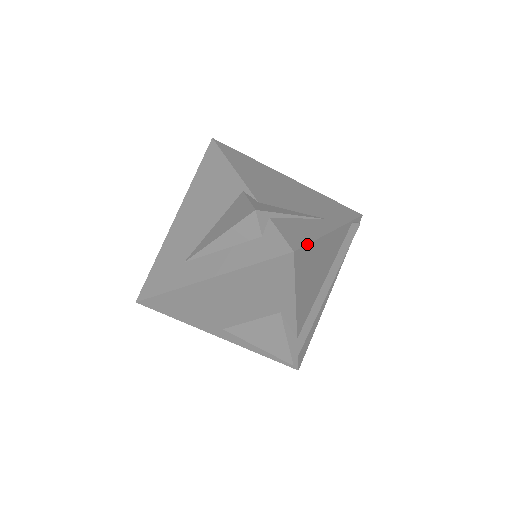
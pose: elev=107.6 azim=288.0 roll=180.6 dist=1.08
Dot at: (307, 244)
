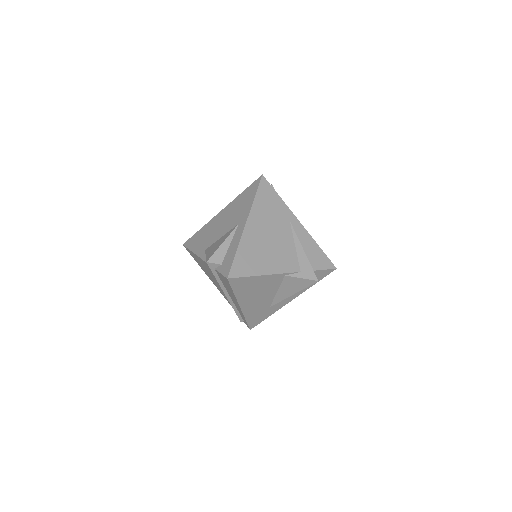
Dot at: (326, 255)
